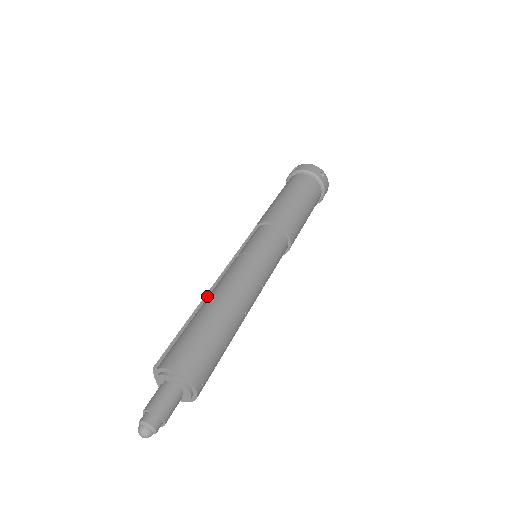
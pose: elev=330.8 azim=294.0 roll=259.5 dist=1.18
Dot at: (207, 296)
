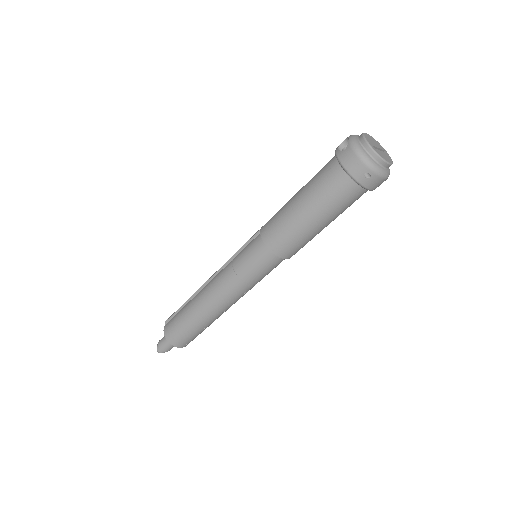
Dot at: (202, 288)
